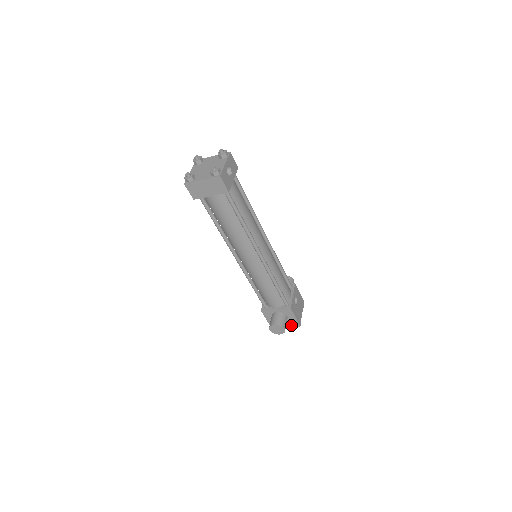
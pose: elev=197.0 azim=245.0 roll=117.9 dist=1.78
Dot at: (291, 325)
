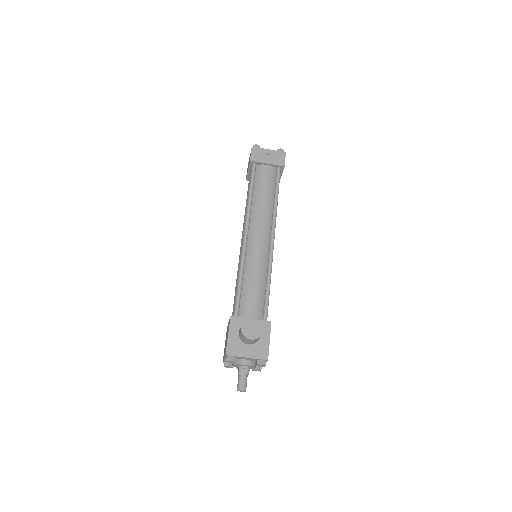
Dot at: (256, 356)
